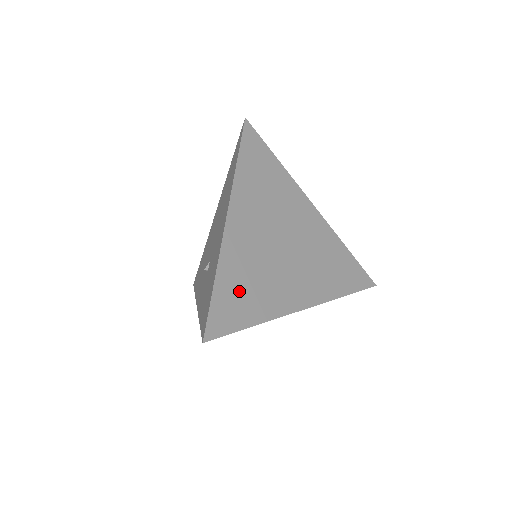
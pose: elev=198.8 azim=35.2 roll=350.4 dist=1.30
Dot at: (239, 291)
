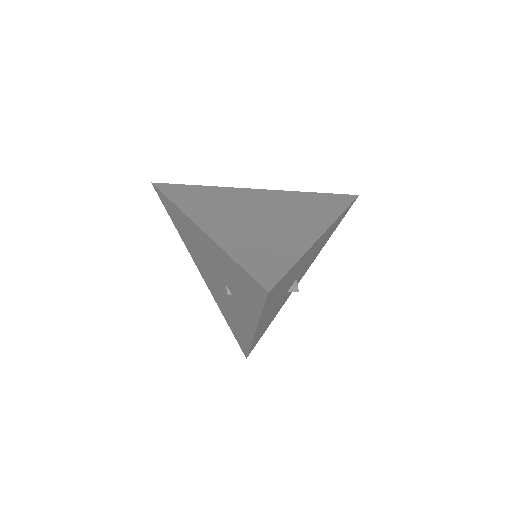
Dot at: (259, 252)
